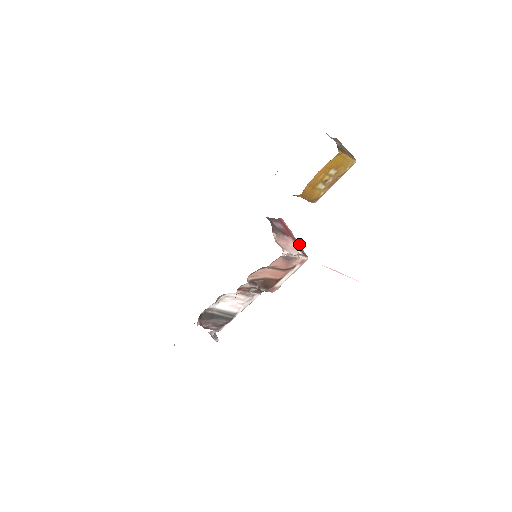
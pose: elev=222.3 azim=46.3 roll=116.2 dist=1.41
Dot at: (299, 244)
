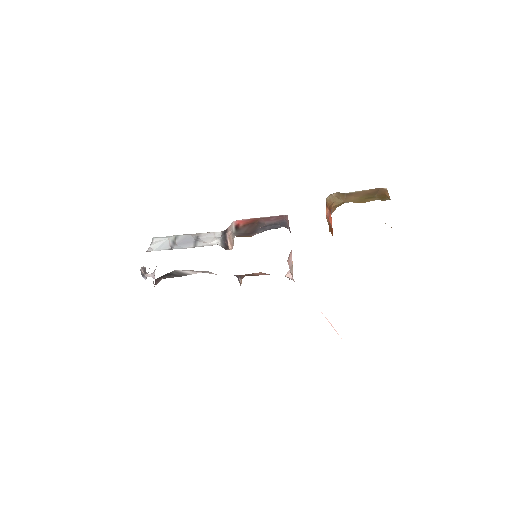
Dot at: occluded
